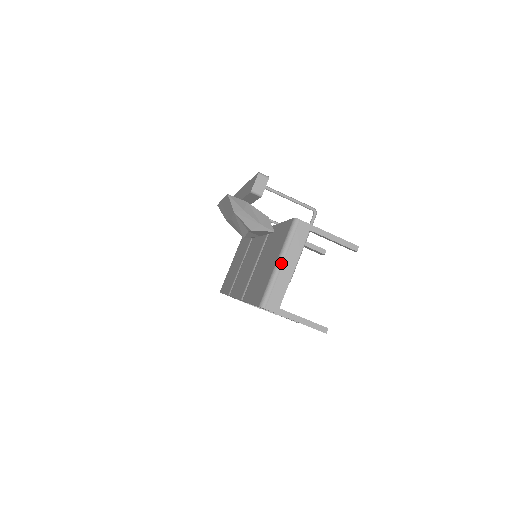
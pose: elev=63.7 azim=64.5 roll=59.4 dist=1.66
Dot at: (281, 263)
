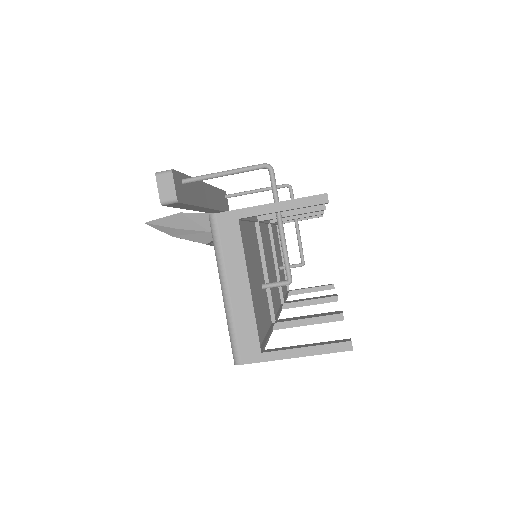
Dot at: (226, 290)
